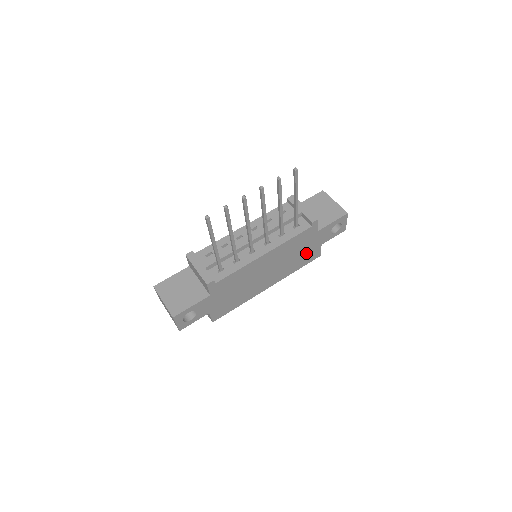
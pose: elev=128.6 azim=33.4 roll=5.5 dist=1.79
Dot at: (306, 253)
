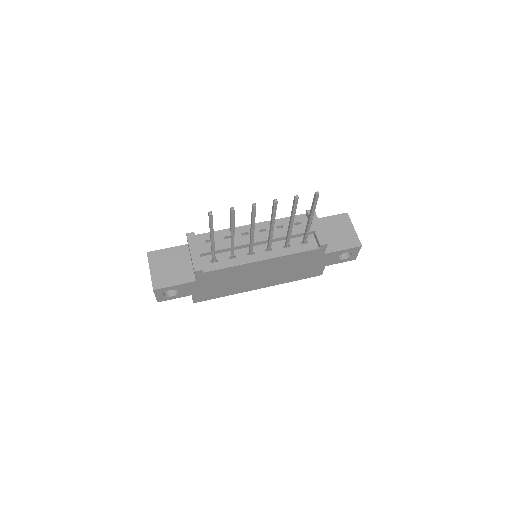
Dot at: (307, 269)
